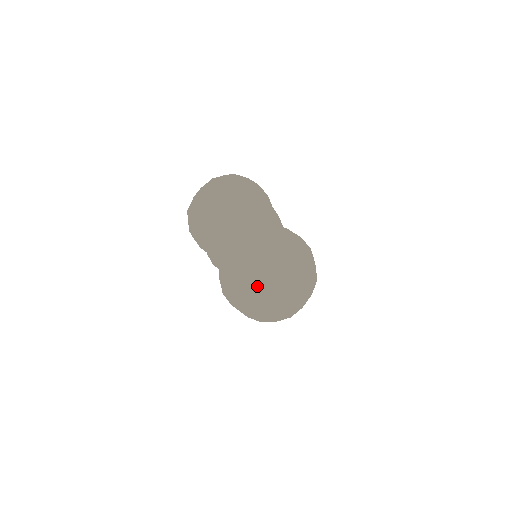
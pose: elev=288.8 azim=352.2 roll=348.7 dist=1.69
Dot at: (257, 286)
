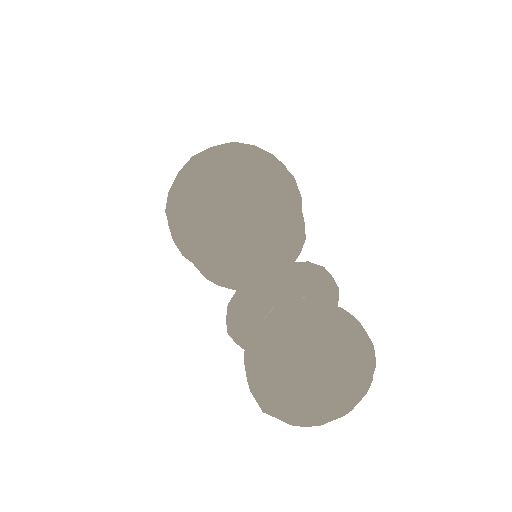
Dot at: occluded
